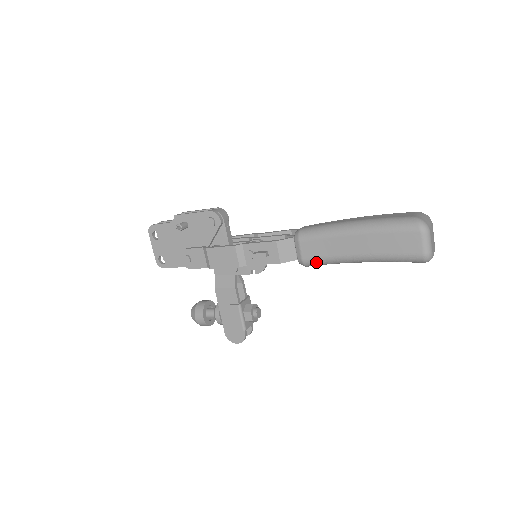
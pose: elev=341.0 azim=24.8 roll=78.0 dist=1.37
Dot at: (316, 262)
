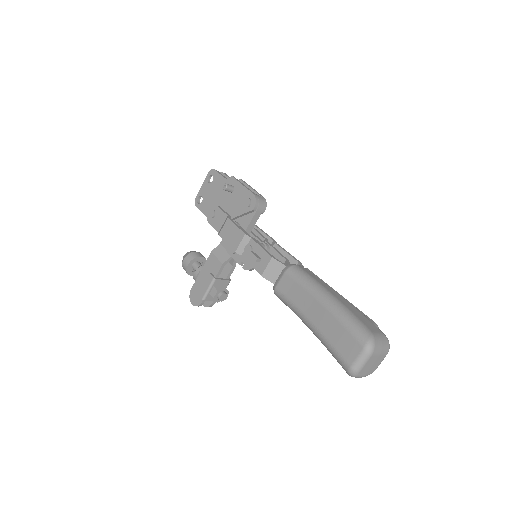
Dot at: (283, 298)
